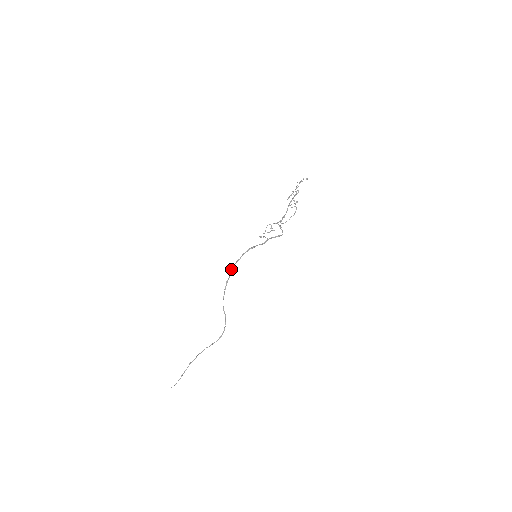
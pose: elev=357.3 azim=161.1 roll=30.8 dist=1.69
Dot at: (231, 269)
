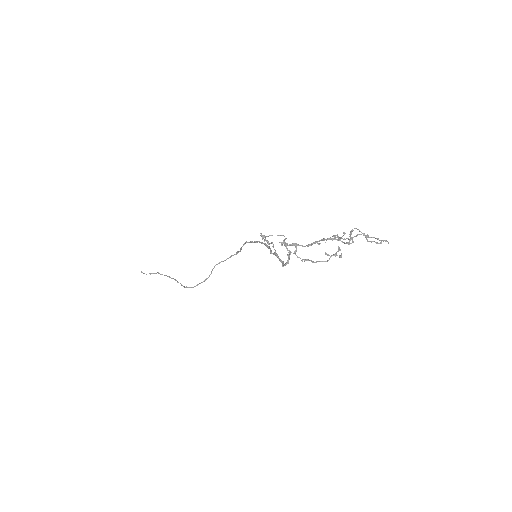
Dot at: (244, 243)
